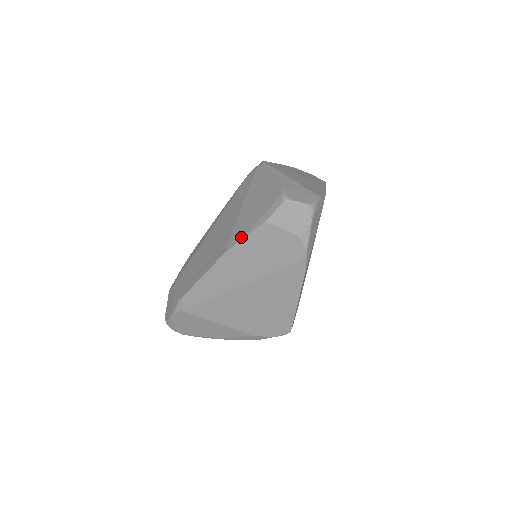
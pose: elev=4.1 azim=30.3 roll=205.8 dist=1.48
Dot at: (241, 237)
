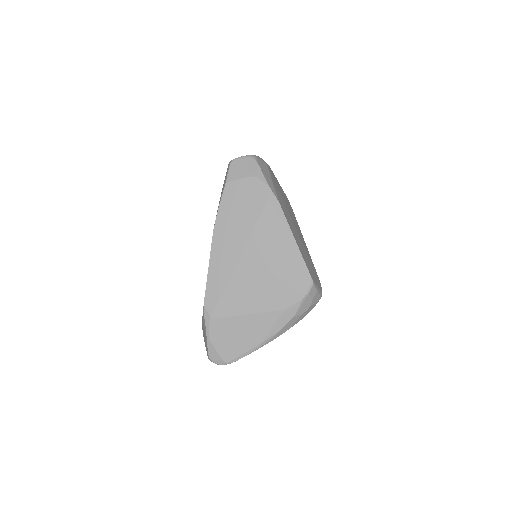
Dot at: (218, 209)
